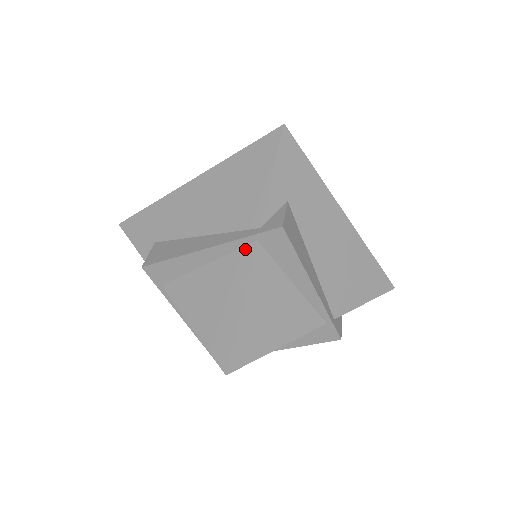
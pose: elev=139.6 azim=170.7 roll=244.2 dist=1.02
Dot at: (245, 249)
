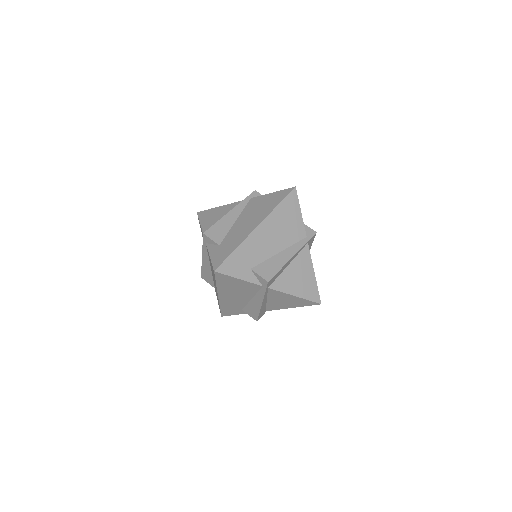
Dot at: (269, 291)
